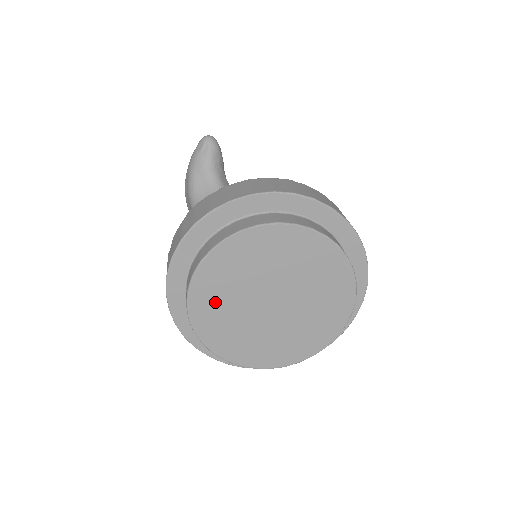
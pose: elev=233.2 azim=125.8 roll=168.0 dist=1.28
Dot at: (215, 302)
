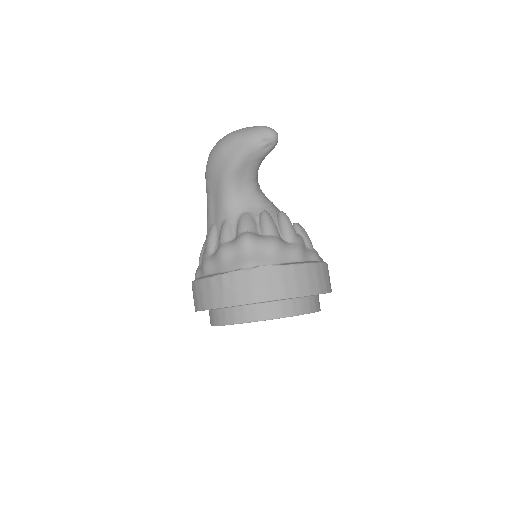
Dot at: occluded
